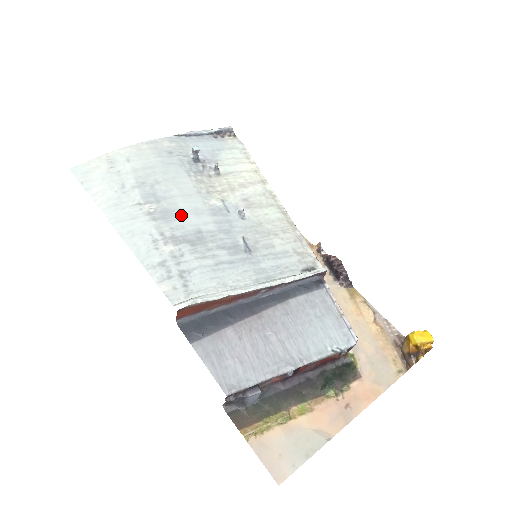
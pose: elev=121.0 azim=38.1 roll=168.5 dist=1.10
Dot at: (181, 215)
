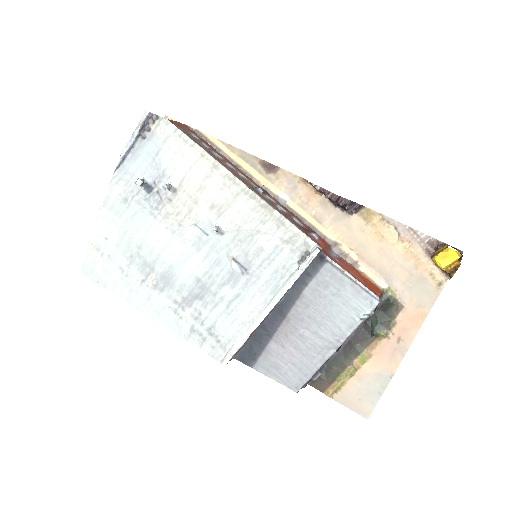
Dot at: (176, 272)
